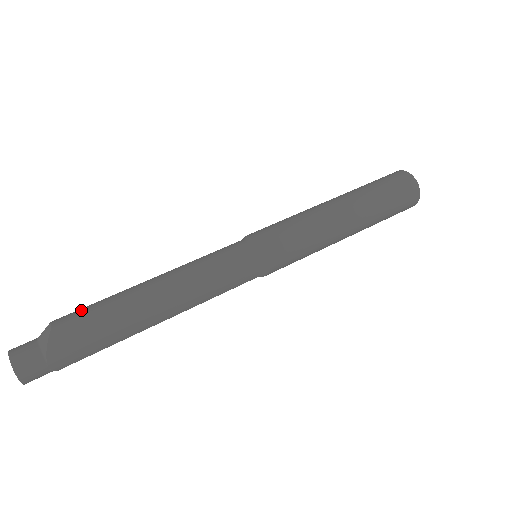
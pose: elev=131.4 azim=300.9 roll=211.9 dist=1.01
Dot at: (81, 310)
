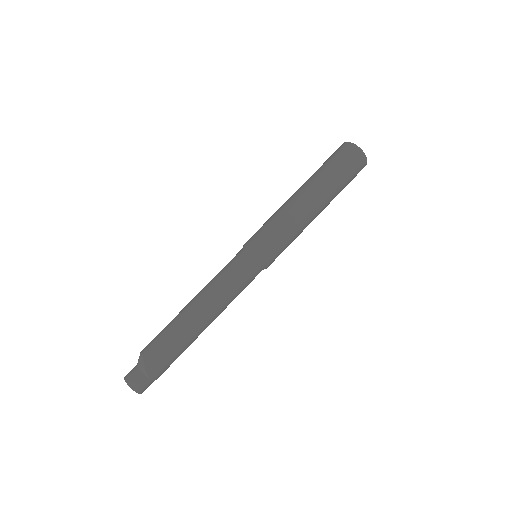
Dot at: (156, 339)
